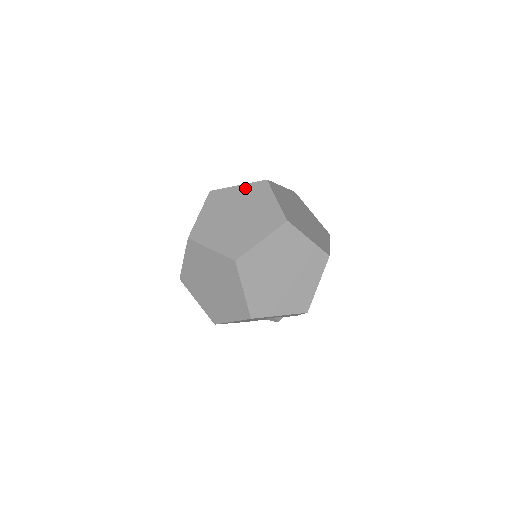
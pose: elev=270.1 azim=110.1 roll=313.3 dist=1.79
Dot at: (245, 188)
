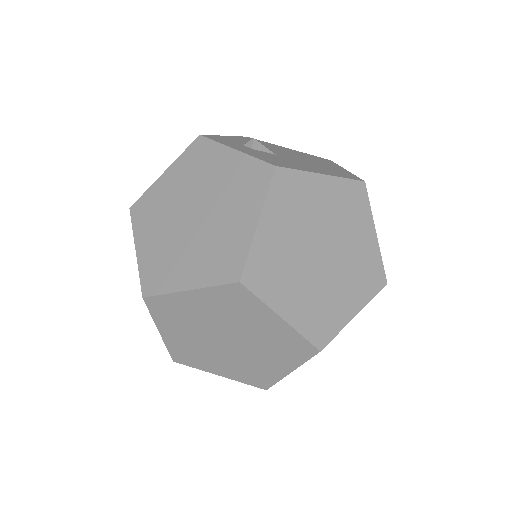
Dot at: (238, 163)
